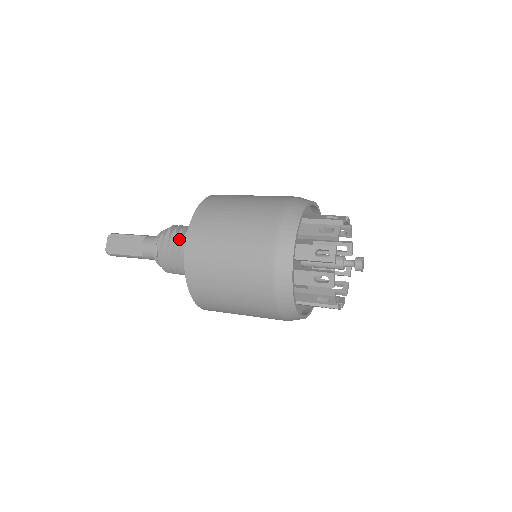
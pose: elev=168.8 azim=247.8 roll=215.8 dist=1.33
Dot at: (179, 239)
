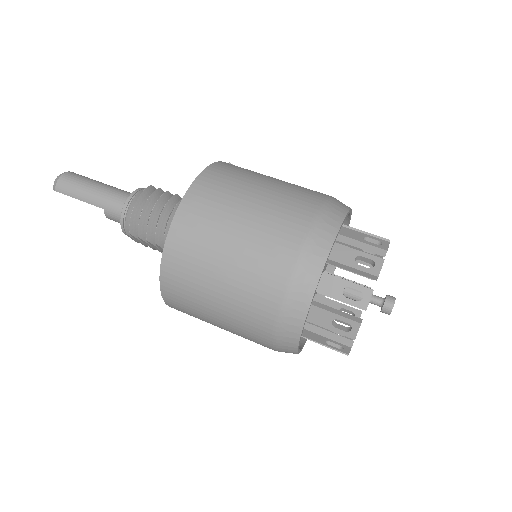
Dot at: (153, 246)
